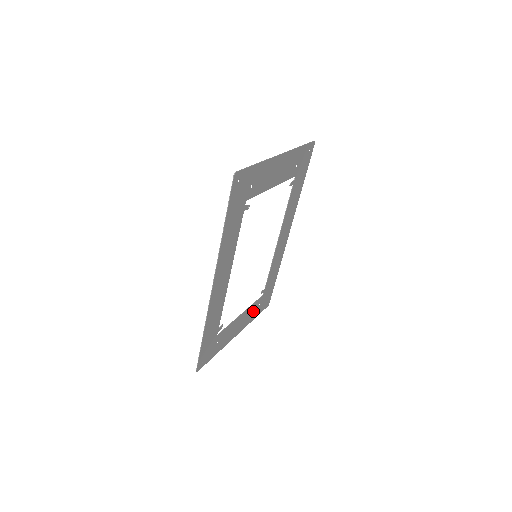
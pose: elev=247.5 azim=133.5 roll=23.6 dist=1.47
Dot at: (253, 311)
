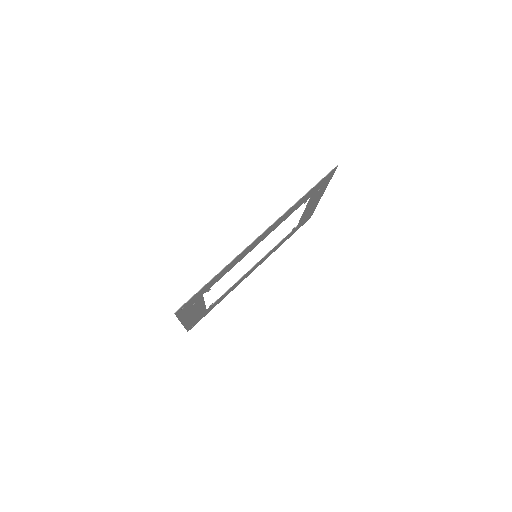
Dot at: (196, 316)
